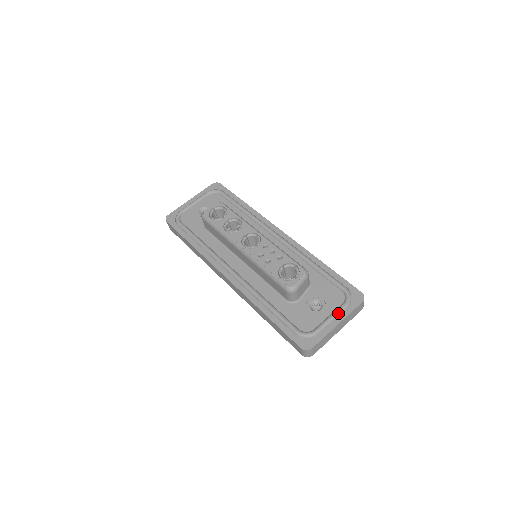
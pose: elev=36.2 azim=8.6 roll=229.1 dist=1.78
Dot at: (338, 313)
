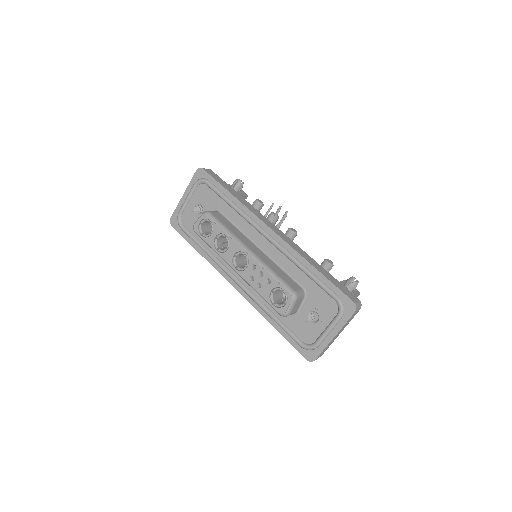
Dot at: (333, 326)
